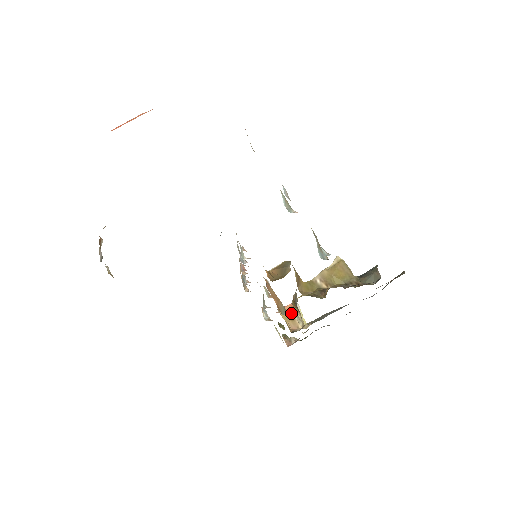
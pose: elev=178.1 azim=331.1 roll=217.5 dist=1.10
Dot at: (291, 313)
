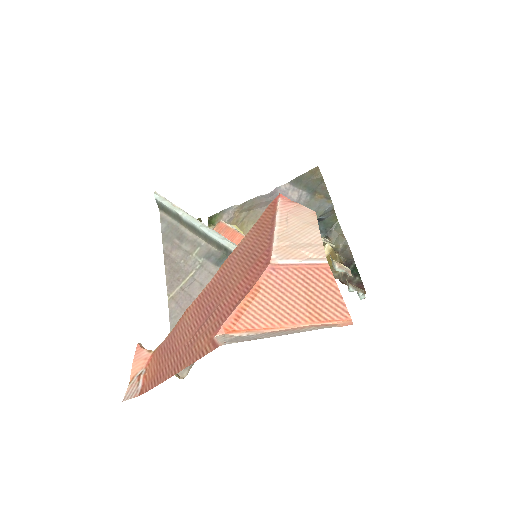
Dot at: occluded
